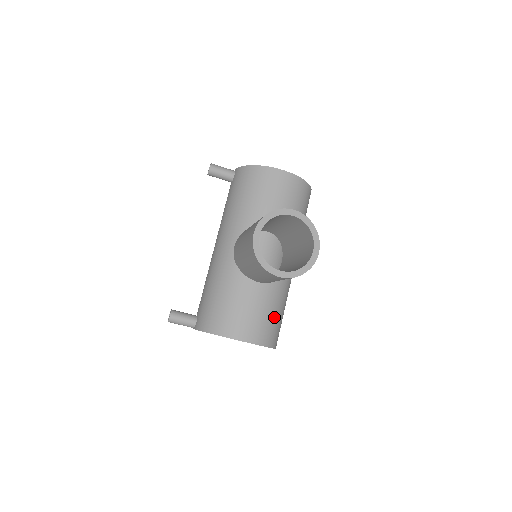
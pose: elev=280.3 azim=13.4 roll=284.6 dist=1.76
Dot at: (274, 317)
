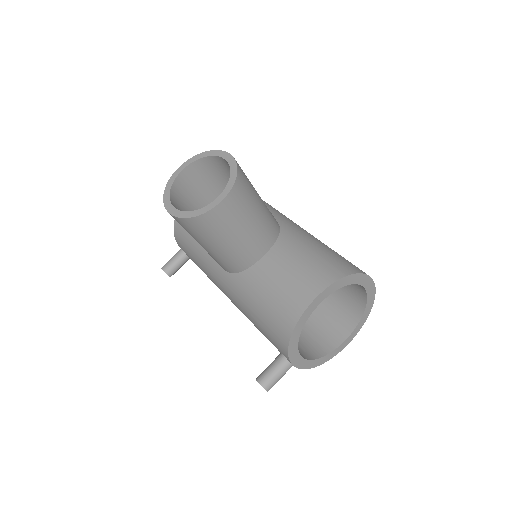
Dot at: (317, 255)
